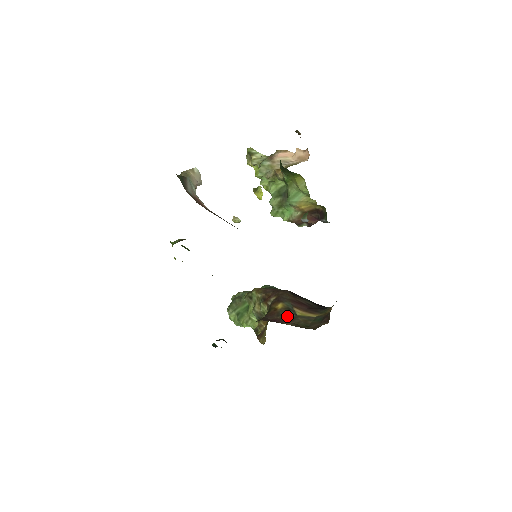
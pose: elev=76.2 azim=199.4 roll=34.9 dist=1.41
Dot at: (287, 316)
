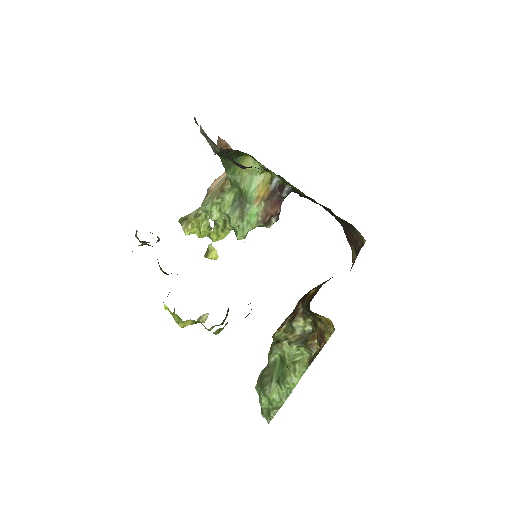
Dot at: (328, 280)
